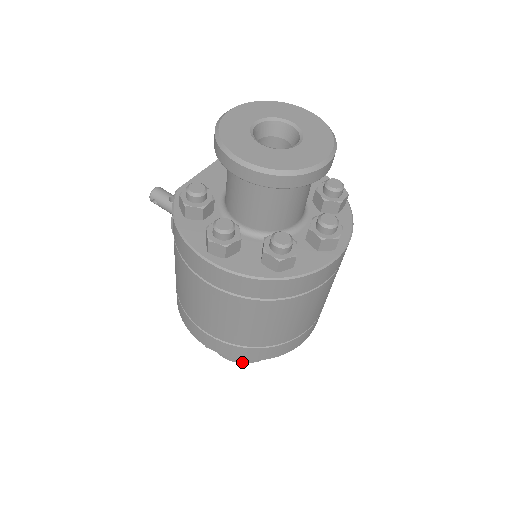
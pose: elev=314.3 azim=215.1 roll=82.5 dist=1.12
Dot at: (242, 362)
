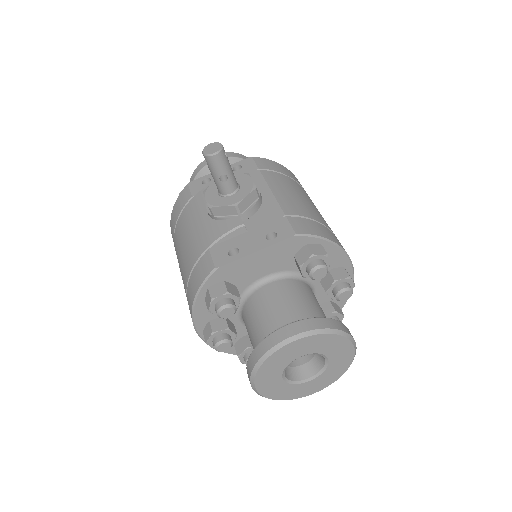
Dot at: occluded
